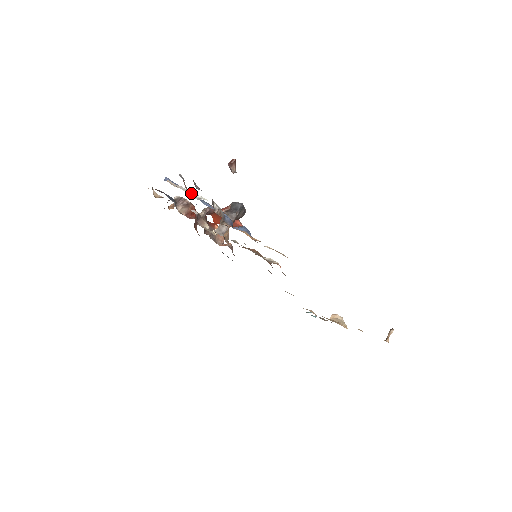
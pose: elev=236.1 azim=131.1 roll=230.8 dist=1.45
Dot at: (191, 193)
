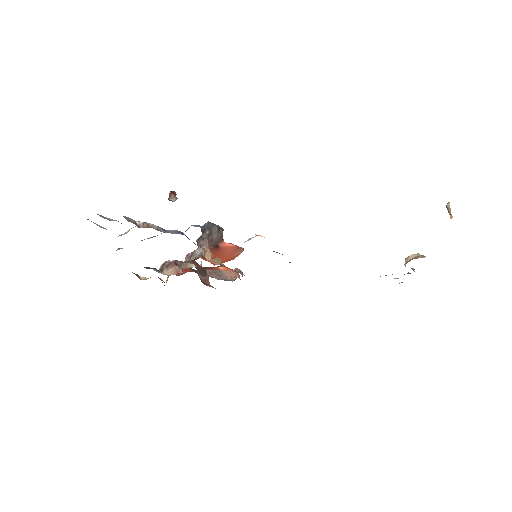
Dot at: (122, 234)
